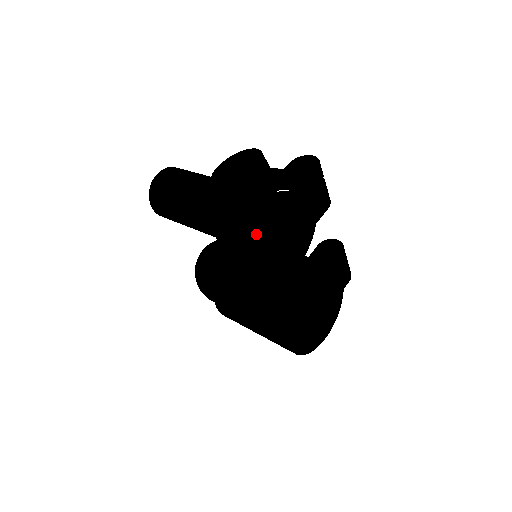
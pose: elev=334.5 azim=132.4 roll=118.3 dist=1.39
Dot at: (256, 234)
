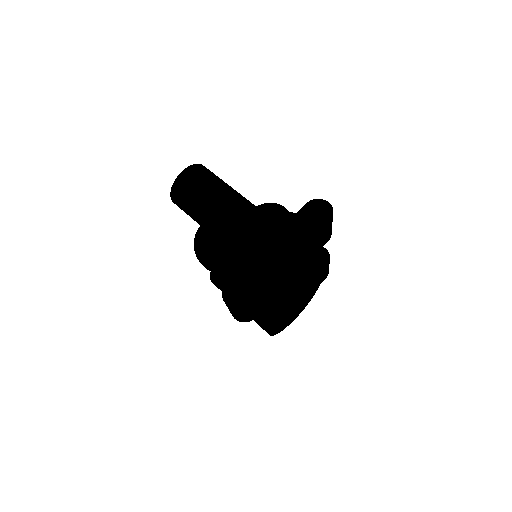
Dot at: occluded
